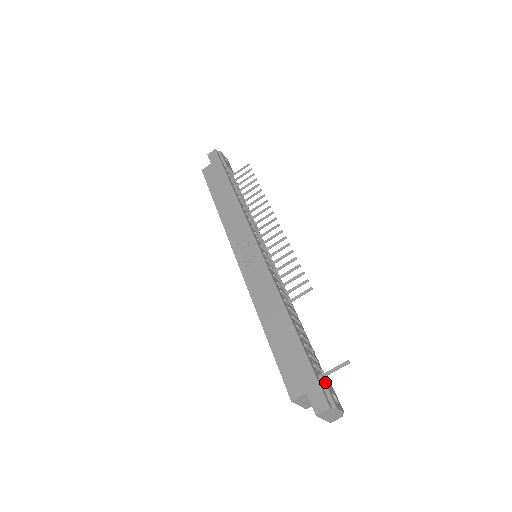
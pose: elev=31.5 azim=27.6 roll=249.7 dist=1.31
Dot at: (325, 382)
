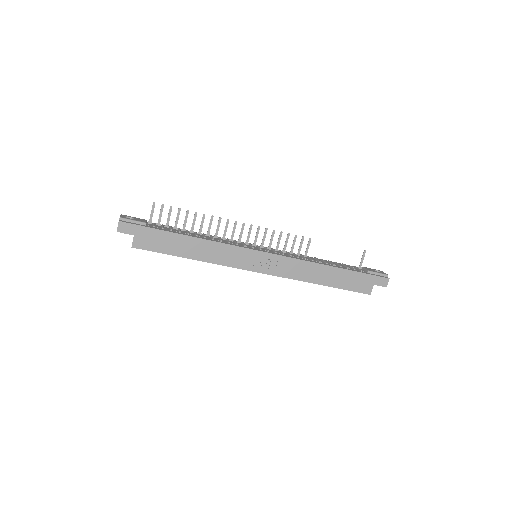
Dot at: (373, 272)
